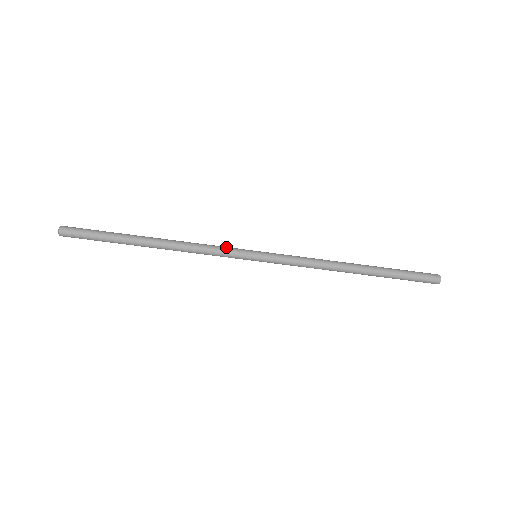
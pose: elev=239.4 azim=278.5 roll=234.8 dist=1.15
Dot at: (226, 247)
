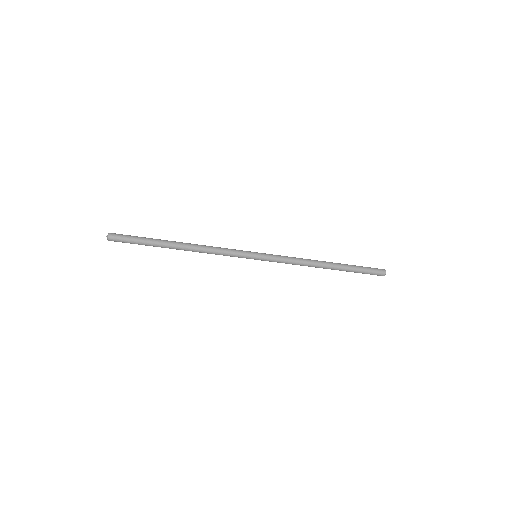
Dot at: (234, 253)
